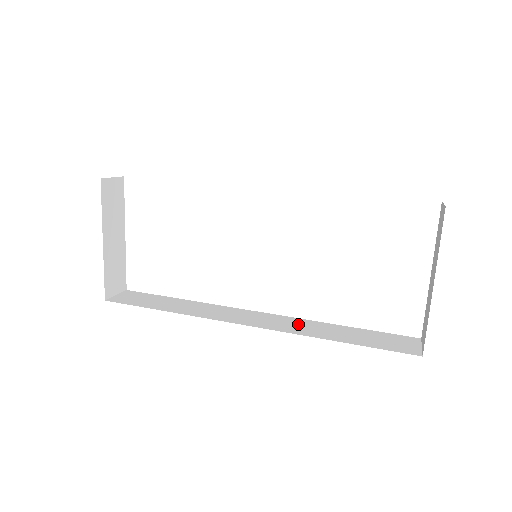
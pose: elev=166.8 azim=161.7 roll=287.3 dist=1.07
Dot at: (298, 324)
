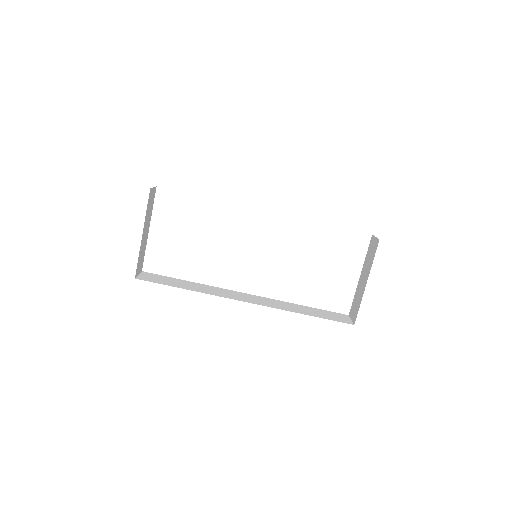
Dot at: (276, 303)
